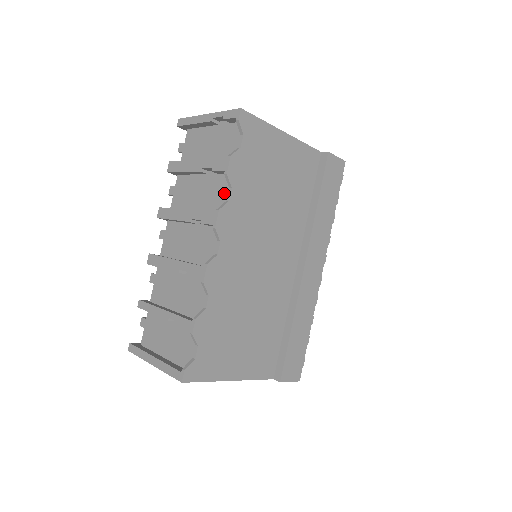
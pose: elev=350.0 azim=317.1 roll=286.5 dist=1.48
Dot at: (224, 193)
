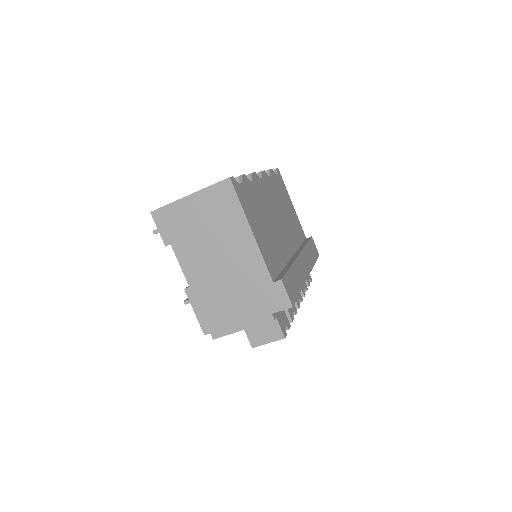
Dot at: occluded
